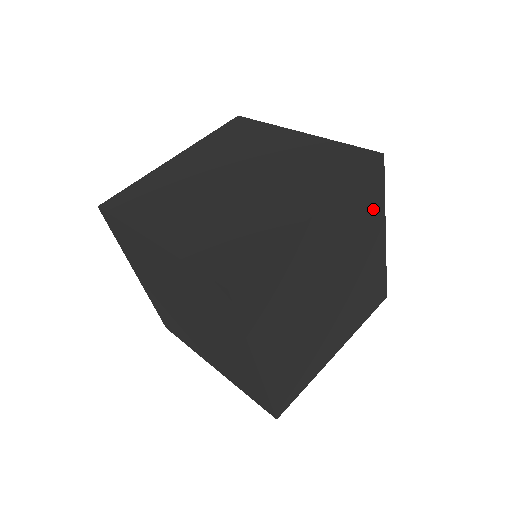
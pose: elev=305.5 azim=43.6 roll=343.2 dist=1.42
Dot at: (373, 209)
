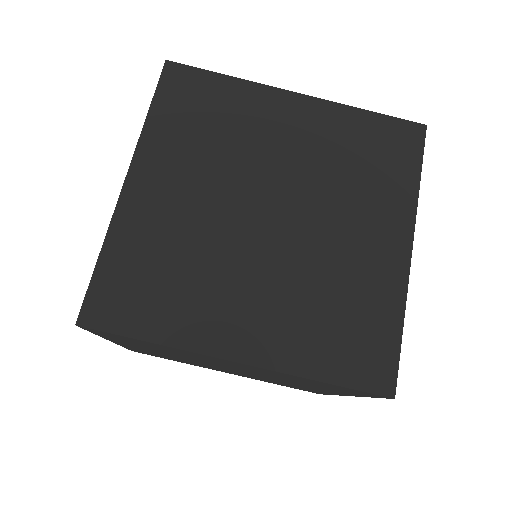
Dot at: occluded
